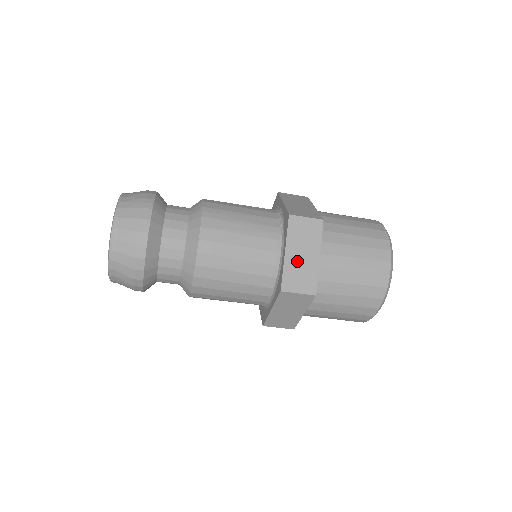
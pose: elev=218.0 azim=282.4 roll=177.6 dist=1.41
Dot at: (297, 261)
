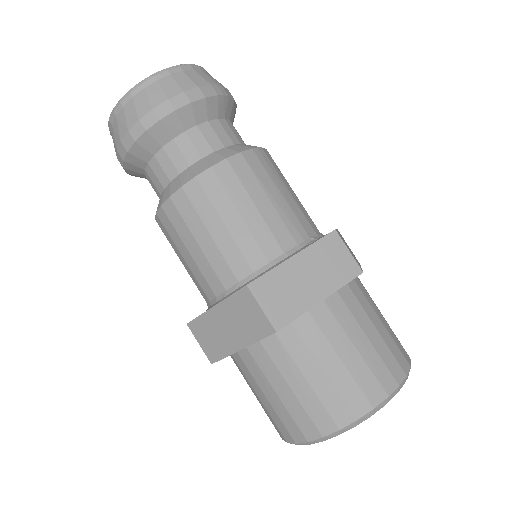
Dot at: (295, 277)
